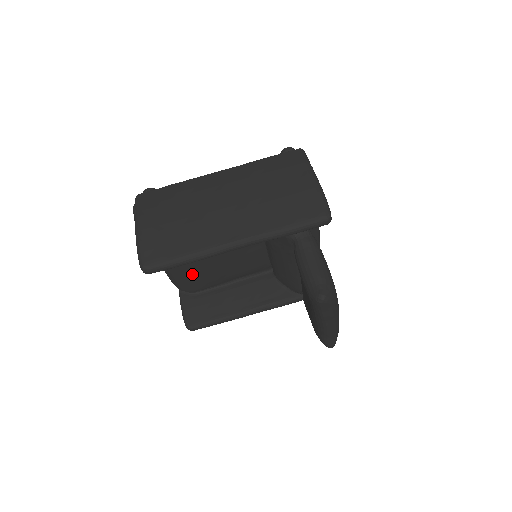
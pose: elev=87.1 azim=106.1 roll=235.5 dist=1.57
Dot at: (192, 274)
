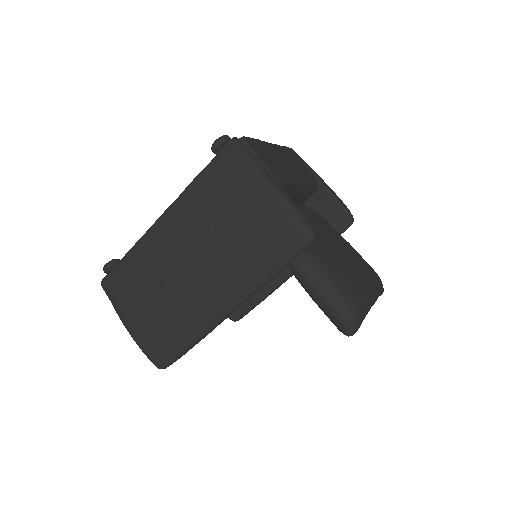
Dot at: occluded
